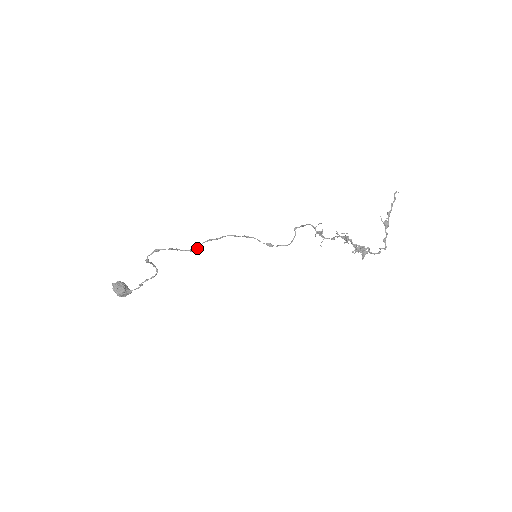
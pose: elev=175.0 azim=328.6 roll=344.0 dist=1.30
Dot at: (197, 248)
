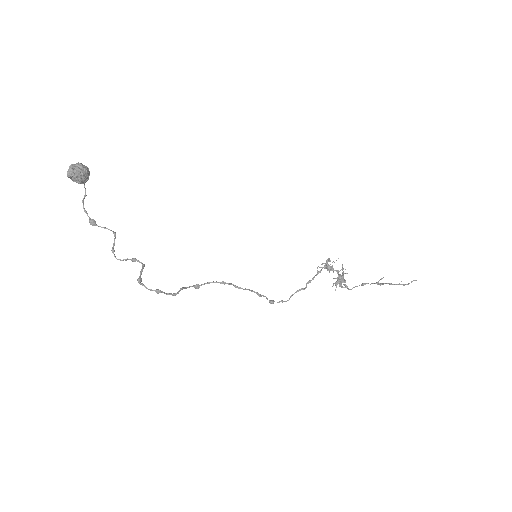
Dot at: (203, 284)
